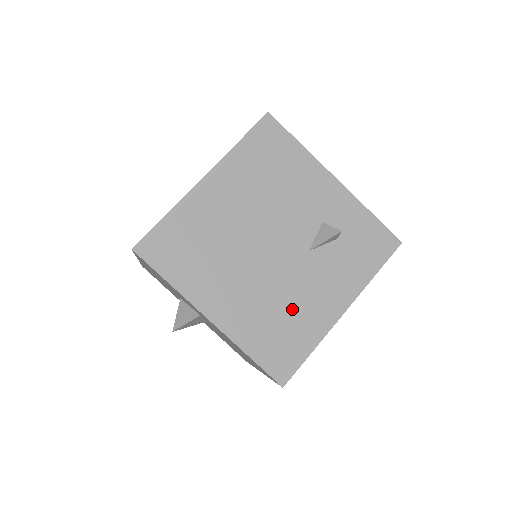
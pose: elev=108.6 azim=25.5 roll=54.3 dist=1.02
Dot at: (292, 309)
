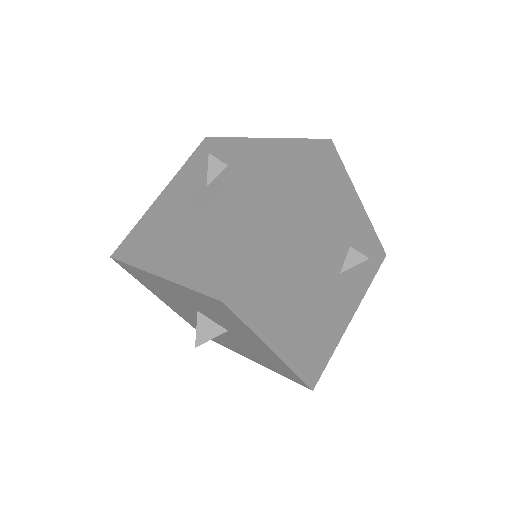
Dot at: (325, 326)
